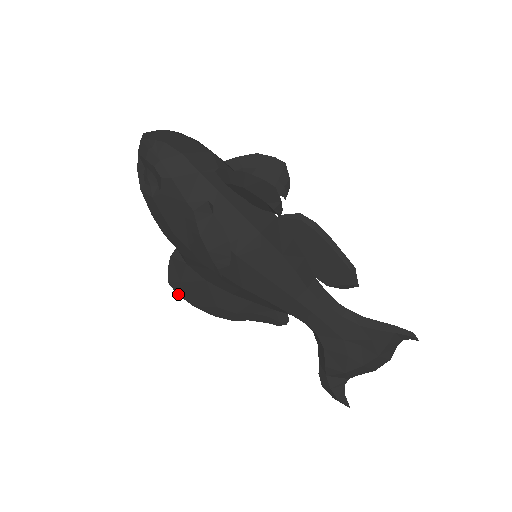
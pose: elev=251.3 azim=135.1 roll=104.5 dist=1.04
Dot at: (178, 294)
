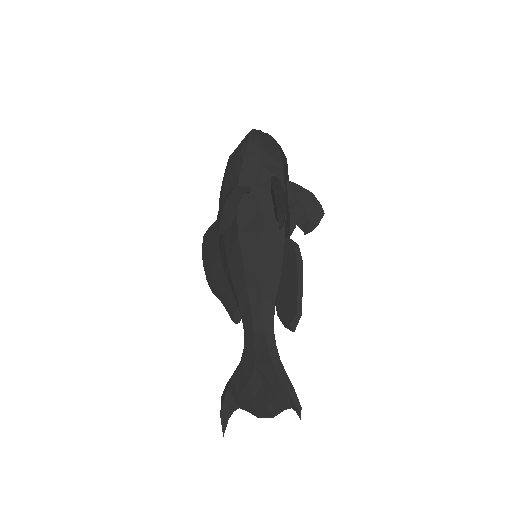
Dot at: (202, 248)
